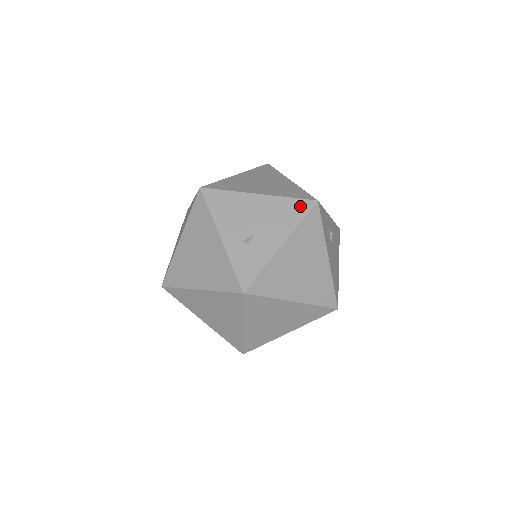
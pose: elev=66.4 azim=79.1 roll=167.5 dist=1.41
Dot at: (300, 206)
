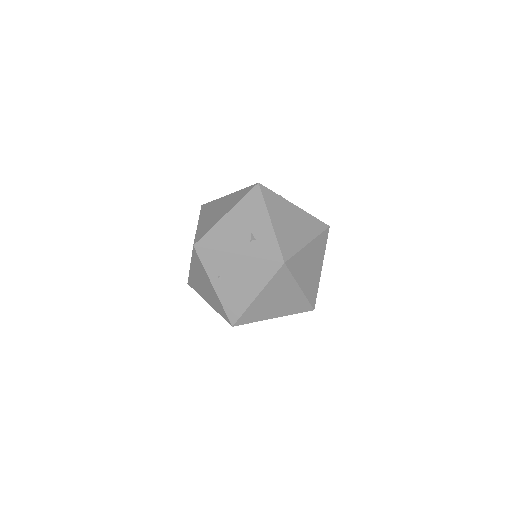
Dot at: (254, 195)
